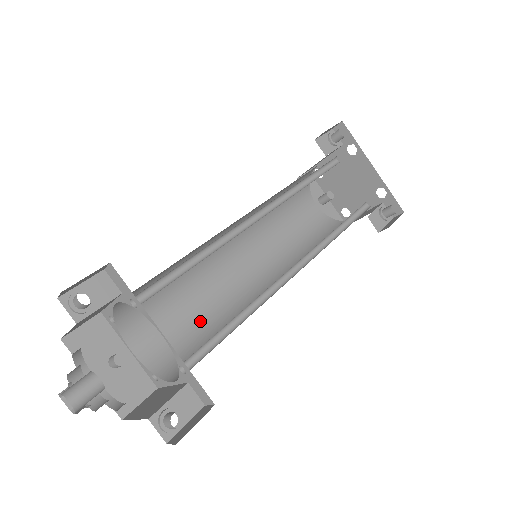
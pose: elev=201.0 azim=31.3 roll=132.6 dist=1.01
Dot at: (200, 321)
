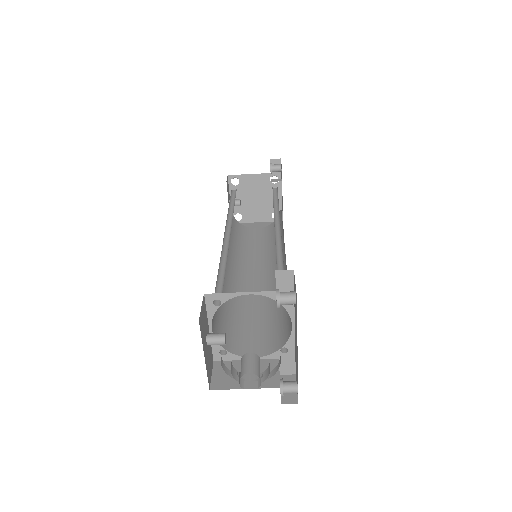
Dot at: (224, 304)
